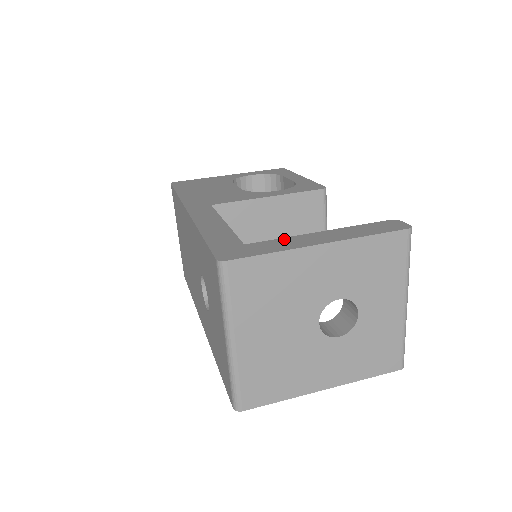
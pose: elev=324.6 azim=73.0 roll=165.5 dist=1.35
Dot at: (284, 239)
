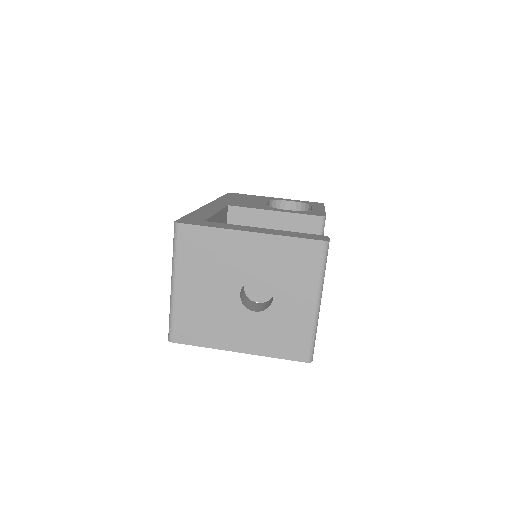
Dot at: (232, 225)
